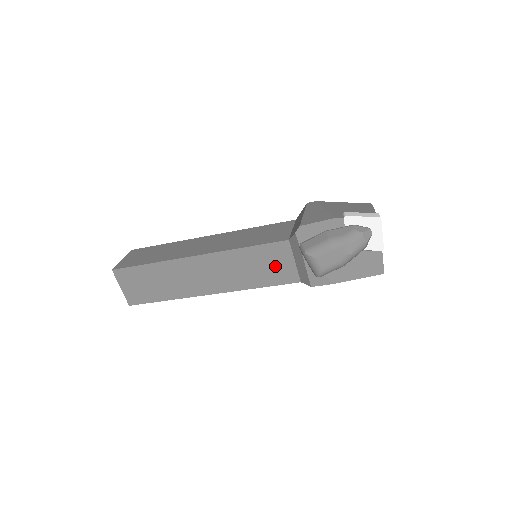
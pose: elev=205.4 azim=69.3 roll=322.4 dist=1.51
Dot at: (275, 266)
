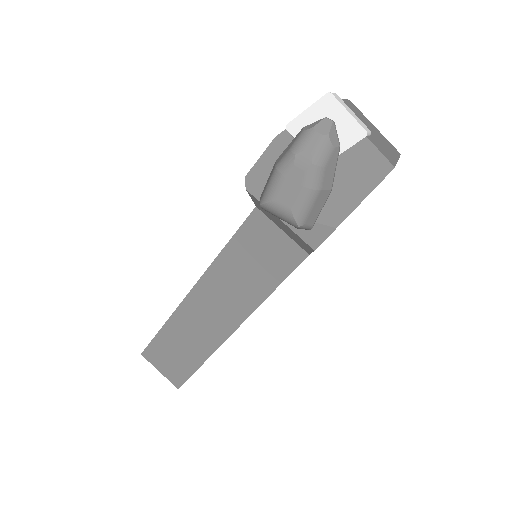
Dot at: (267, 252)
